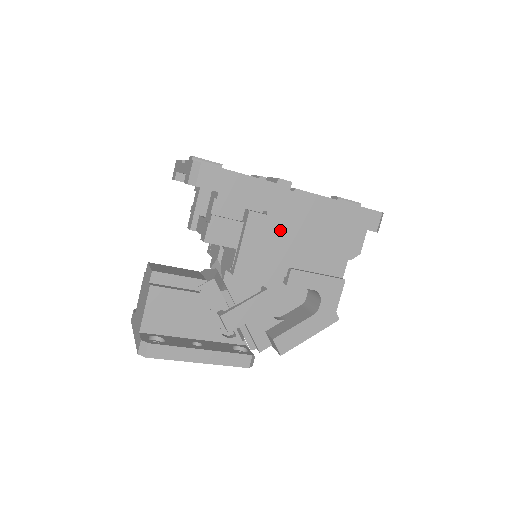
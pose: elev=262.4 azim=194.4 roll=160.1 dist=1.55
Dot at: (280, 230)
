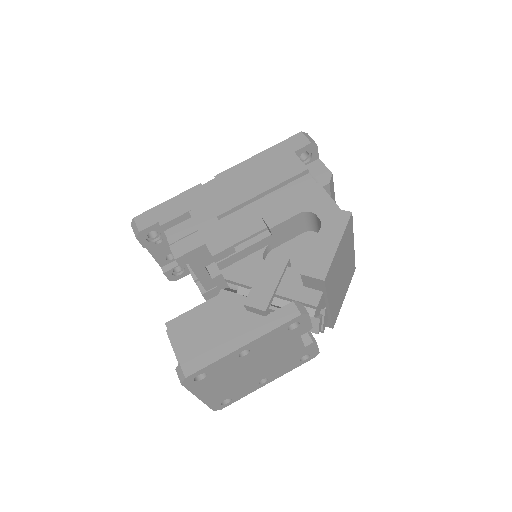
Dot at: (227, 204)
